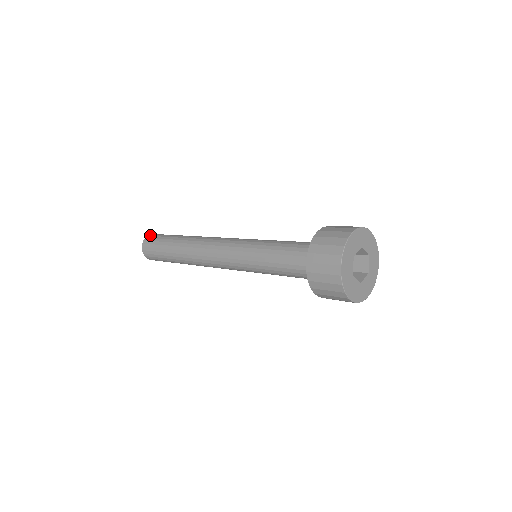
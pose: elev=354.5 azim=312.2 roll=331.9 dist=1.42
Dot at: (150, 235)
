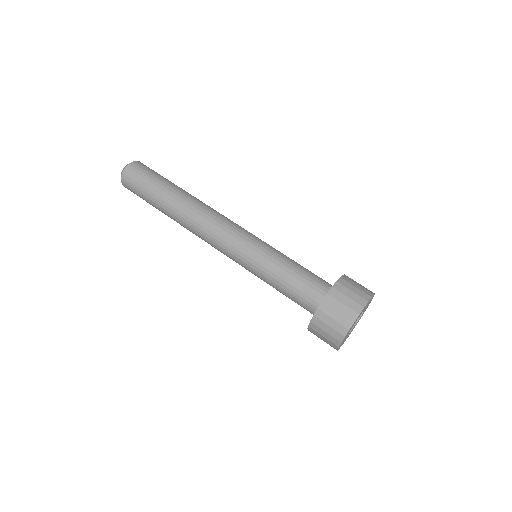
Dot at: (135, 163)
